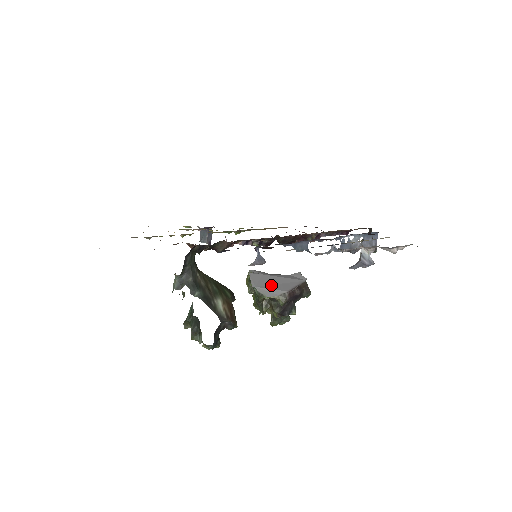
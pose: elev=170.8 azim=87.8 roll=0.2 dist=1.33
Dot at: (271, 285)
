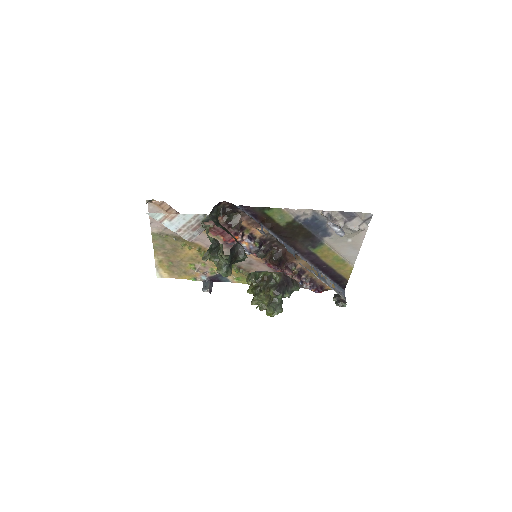
Dot at: occluded
